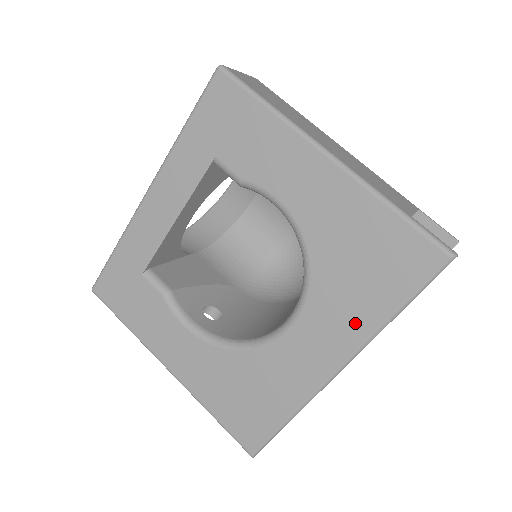
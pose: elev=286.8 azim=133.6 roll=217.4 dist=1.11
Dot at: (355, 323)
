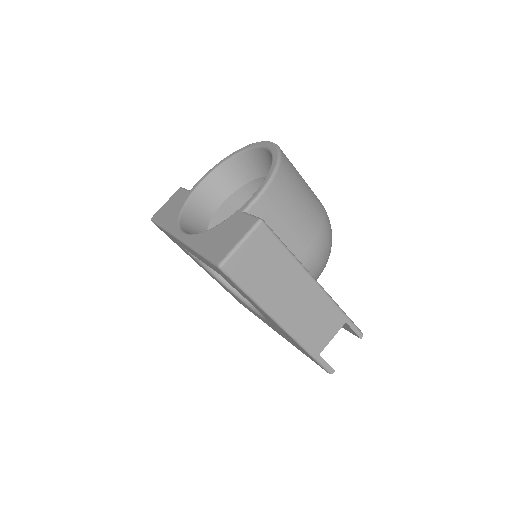
Dot at: occluded
